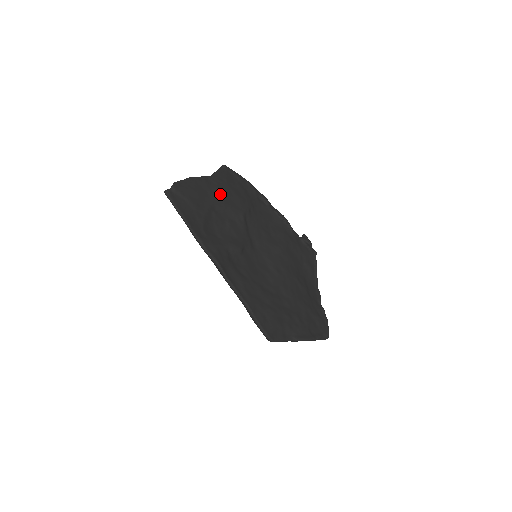
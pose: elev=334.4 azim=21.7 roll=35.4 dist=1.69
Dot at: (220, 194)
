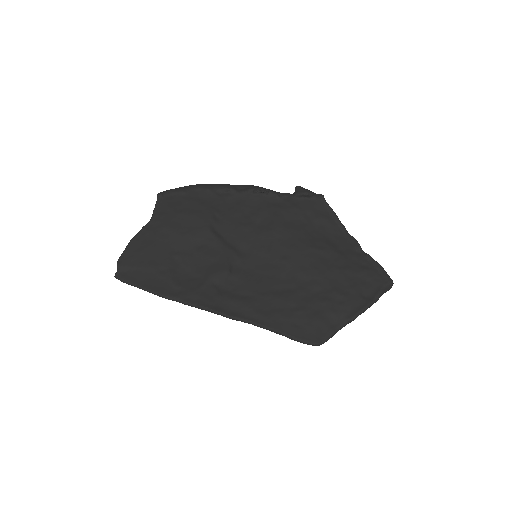
Dot at: (170, 231)
